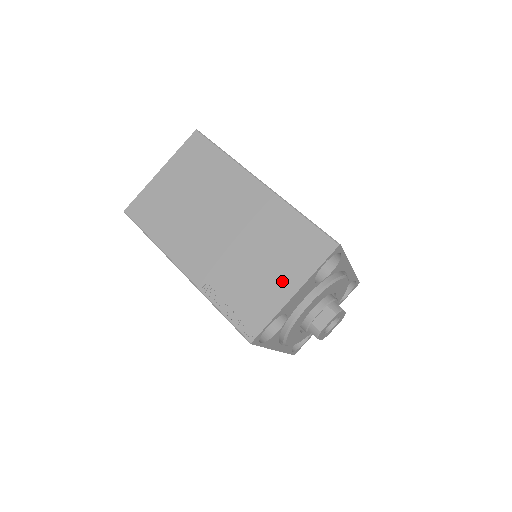
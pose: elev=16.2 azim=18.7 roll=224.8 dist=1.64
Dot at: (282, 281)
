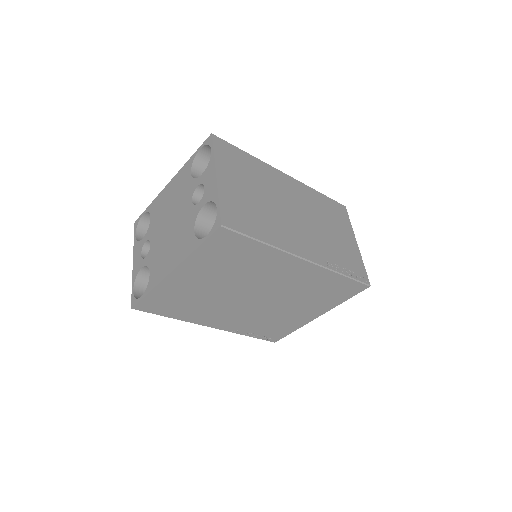
Dot at: (348, 238)
